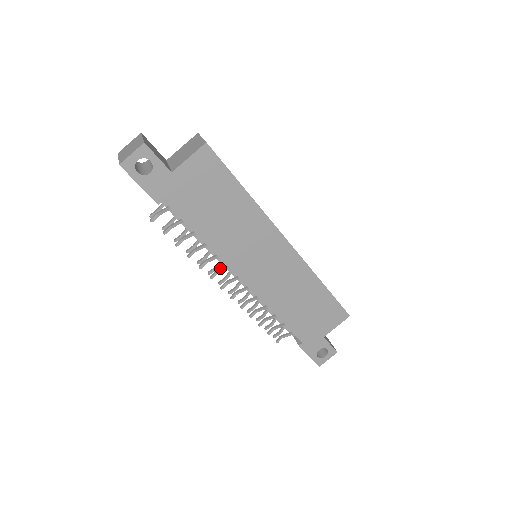
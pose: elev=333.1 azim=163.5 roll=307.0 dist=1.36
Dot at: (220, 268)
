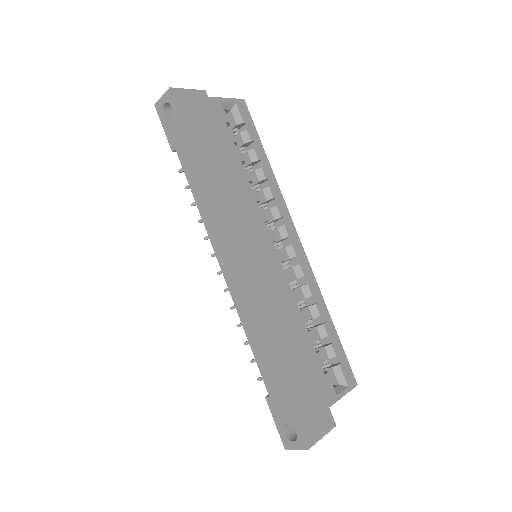
Dot at: occluded
